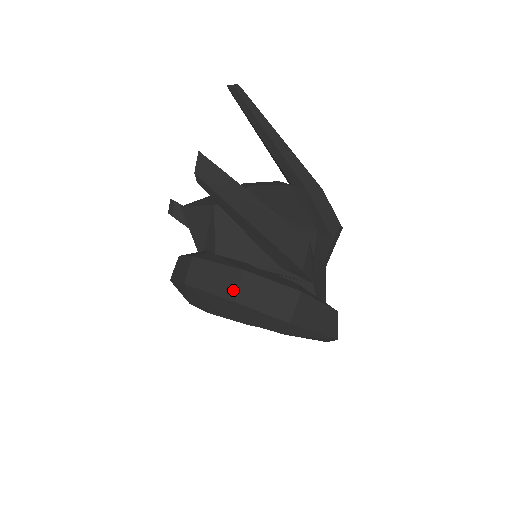
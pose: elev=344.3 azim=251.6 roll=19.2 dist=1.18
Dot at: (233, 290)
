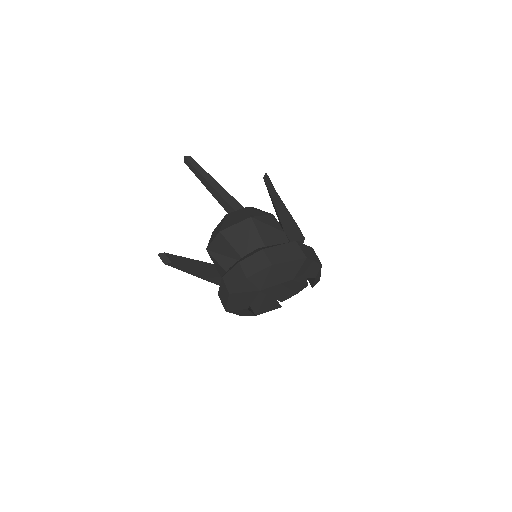
Dot at: (301, 253)
